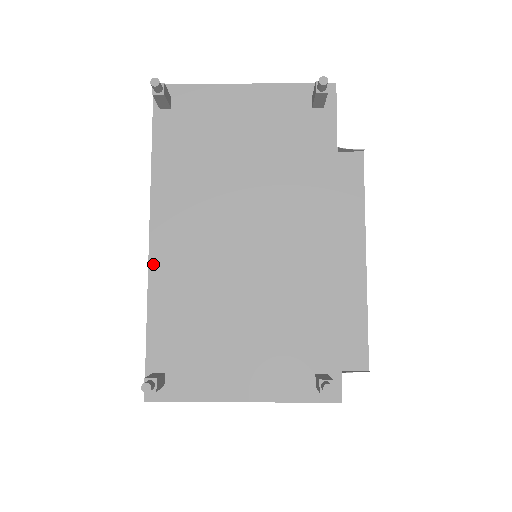
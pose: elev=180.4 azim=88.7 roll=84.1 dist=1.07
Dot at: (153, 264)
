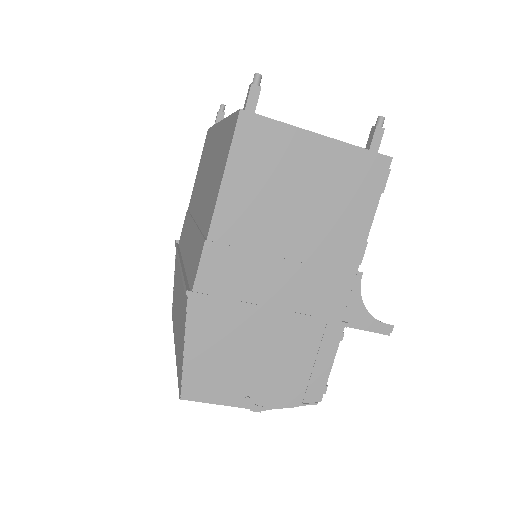
Dot at: occluded
